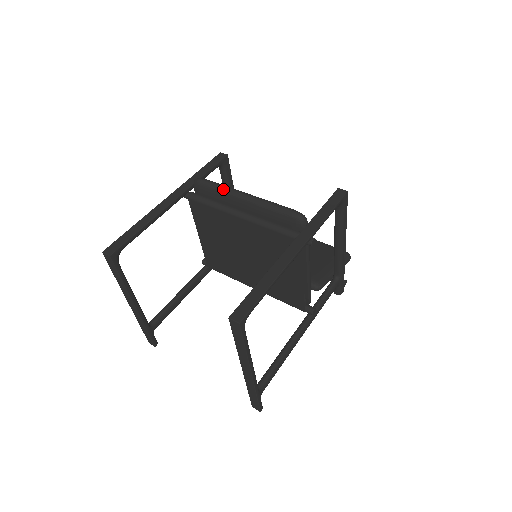
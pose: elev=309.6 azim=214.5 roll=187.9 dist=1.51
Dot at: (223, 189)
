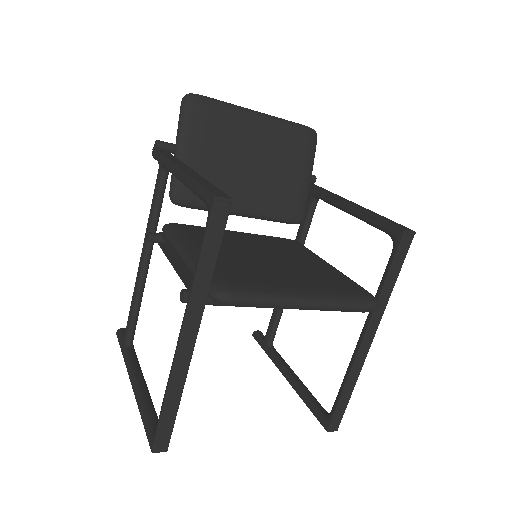
Dot at: (275, 307)
